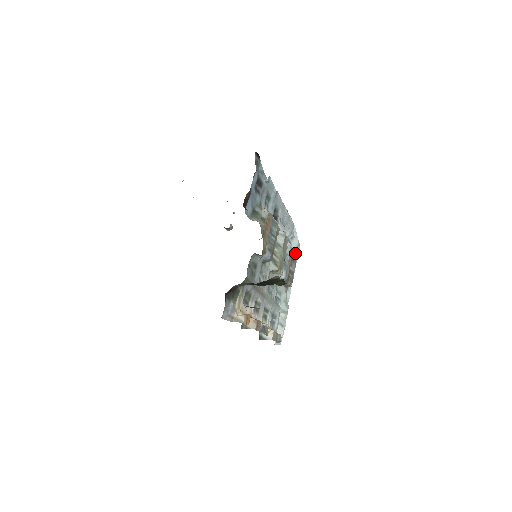
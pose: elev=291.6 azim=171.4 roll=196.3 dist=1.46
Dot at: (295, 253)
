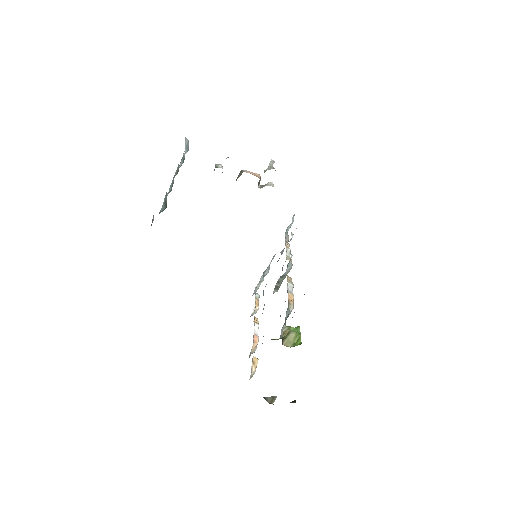
Dot at: occluded
